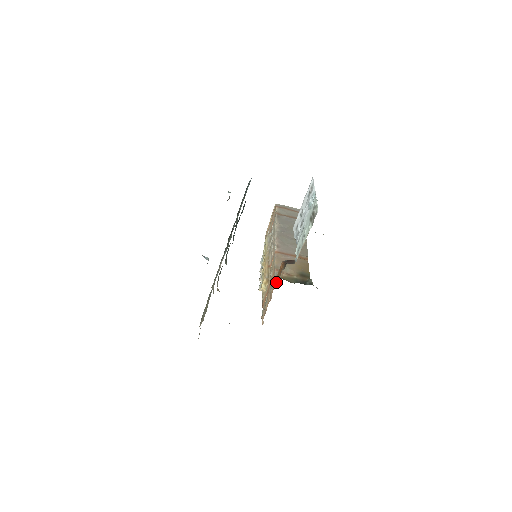
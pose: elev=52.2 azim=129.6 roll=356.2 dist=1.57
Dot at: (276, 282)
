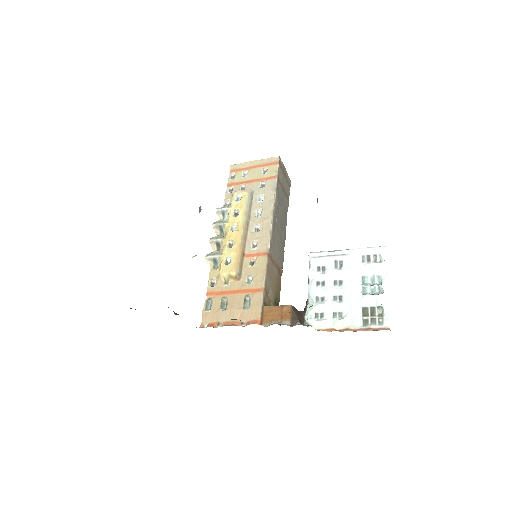
Dot at: (265, 316)
